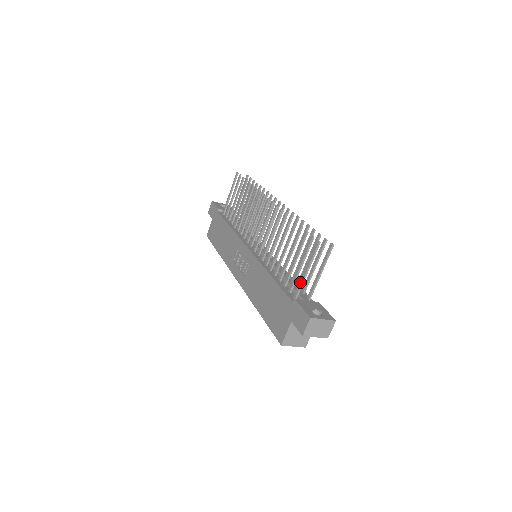
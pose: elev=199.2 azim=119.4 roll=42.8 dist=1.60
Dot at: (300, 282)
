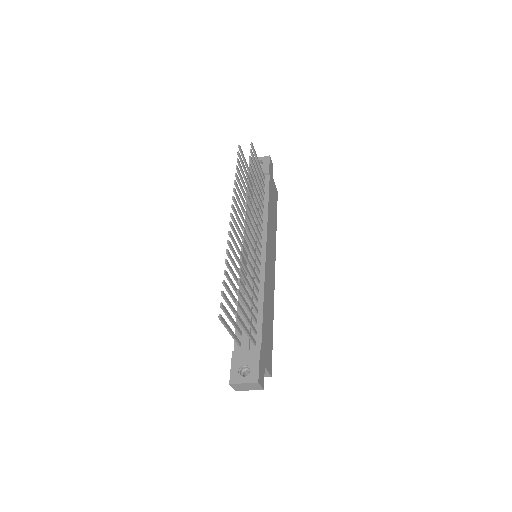
Dot at: (233, 337)
